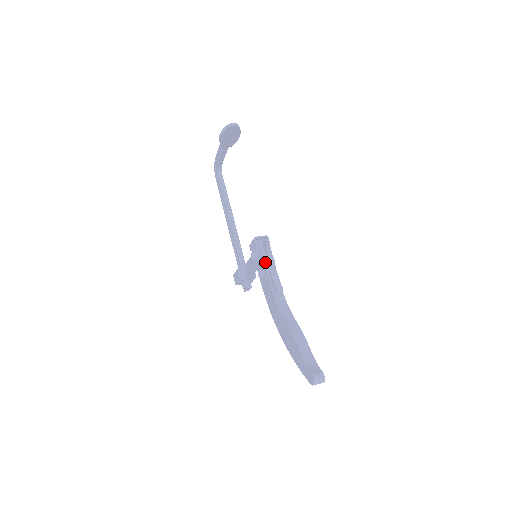
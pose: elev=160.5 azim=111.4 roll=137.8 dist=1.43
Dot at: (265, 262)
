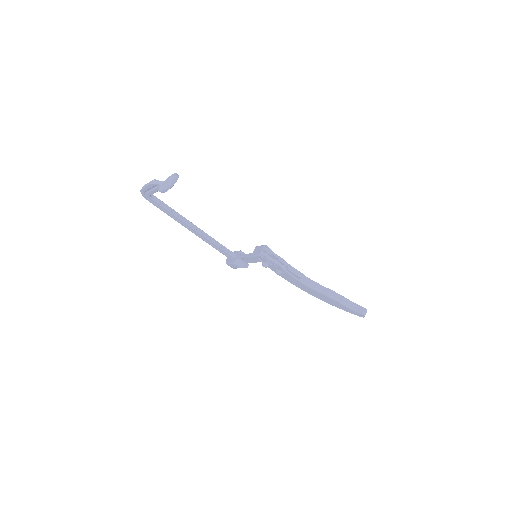
Dot at: (281, 267)
